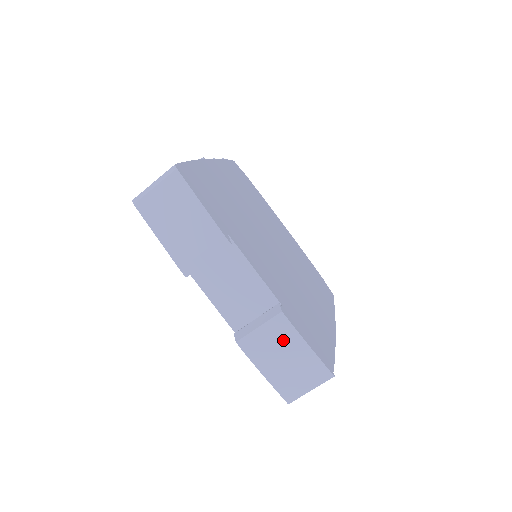
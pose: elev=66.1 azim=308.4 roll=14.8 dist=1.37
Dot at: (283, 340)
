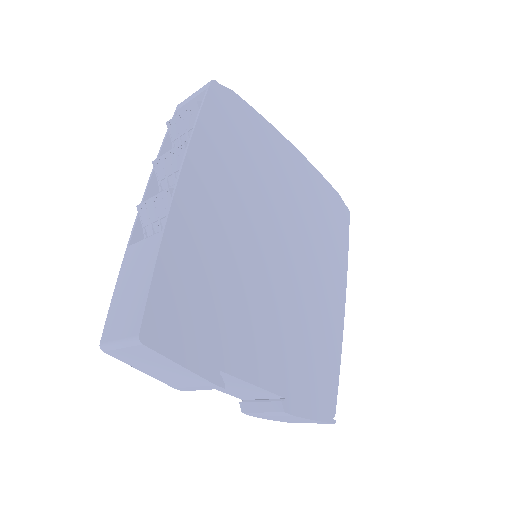
Dot at: (287, 417)
